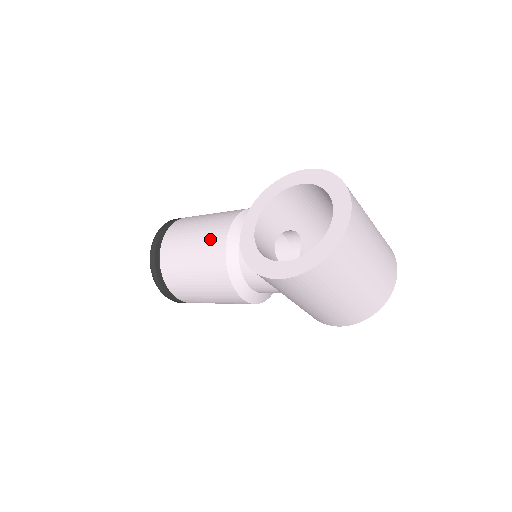
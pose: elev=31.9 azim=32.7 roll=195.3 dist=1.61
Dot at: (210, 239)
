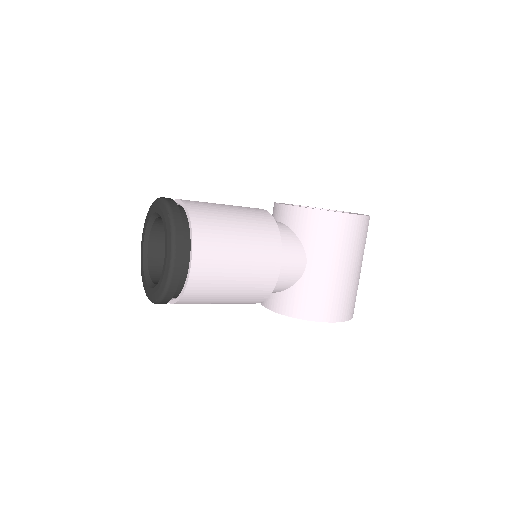
Dot at: (247, 207)
